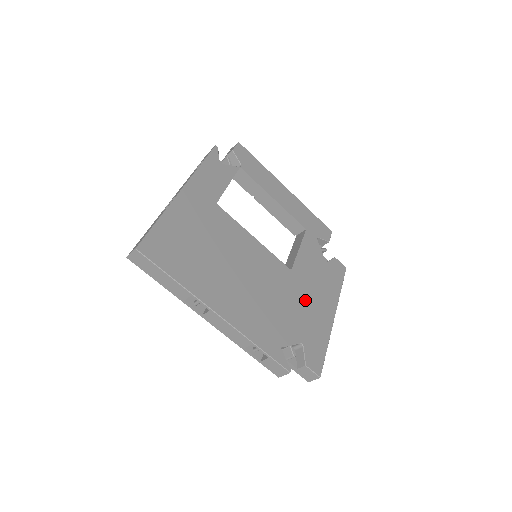
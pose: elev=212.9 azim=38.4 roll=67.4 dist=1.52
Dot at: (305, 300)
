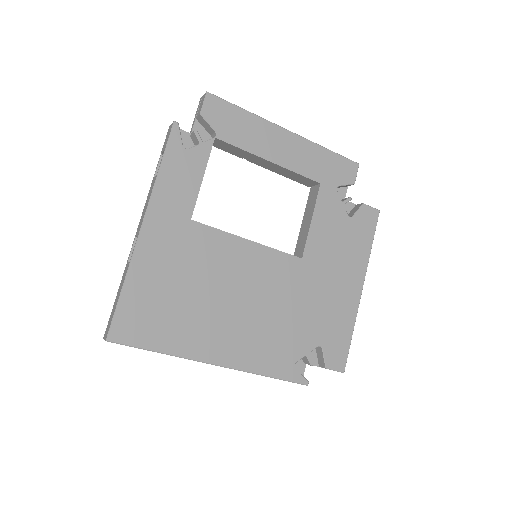
Dot at: (322, 289)
